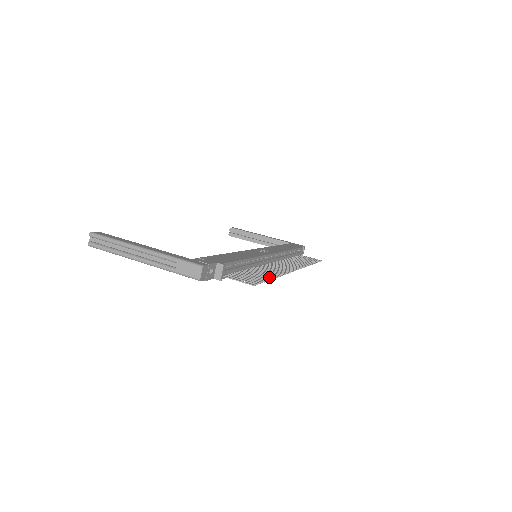
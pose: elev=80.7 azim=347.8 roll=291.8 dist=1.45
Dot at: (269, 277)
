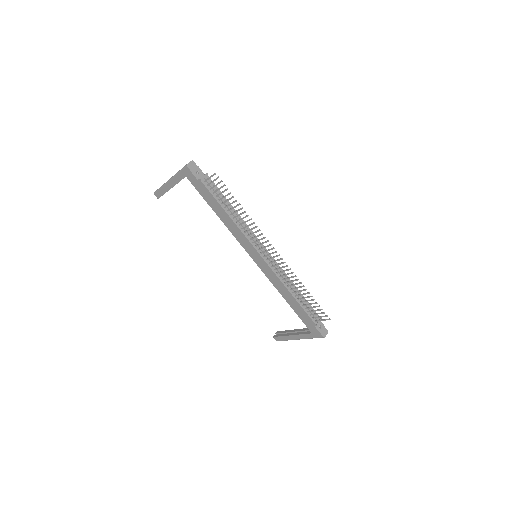
Dot at: (238, 204)
